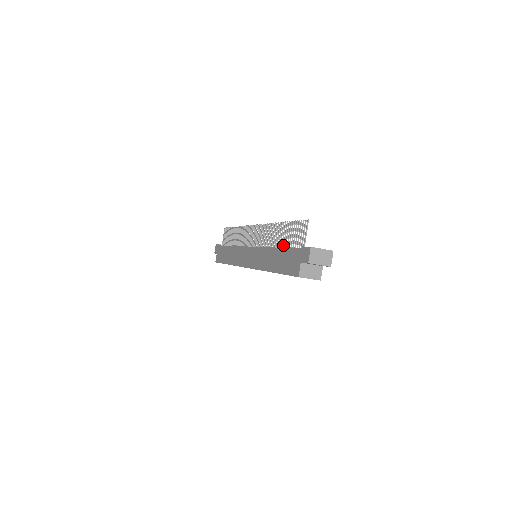
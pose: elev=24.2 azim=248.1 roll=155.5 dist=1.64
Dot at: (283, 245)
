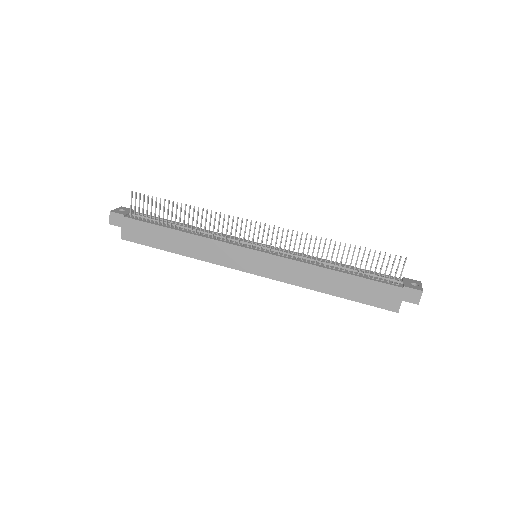
Dot at: occluded
